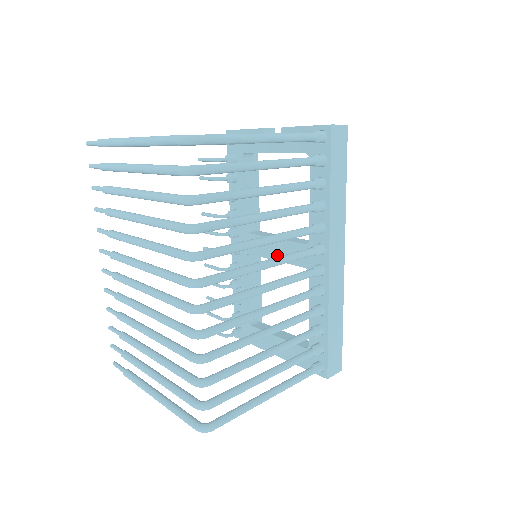
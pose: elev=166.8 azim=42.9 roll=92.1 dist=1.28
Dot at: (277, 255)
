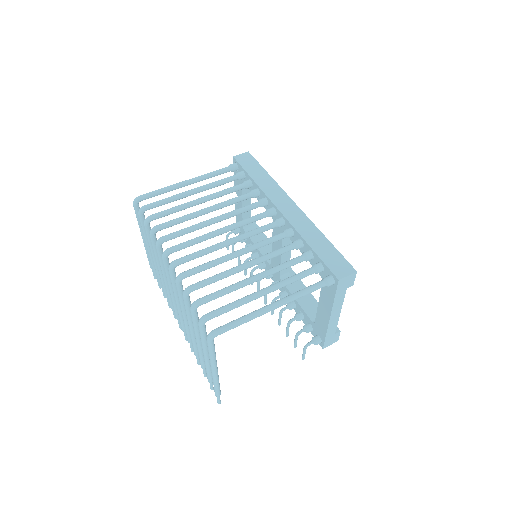
Dot at: occluded
